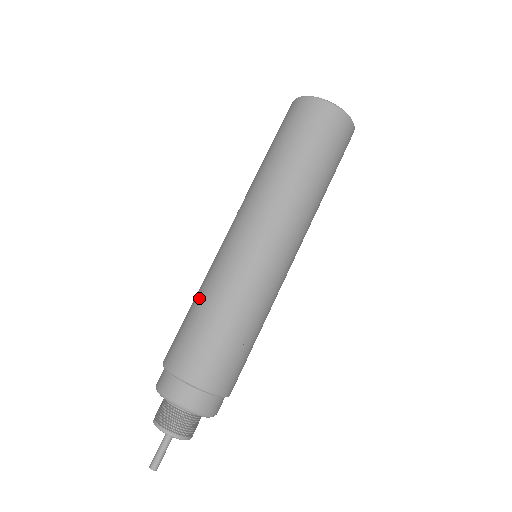
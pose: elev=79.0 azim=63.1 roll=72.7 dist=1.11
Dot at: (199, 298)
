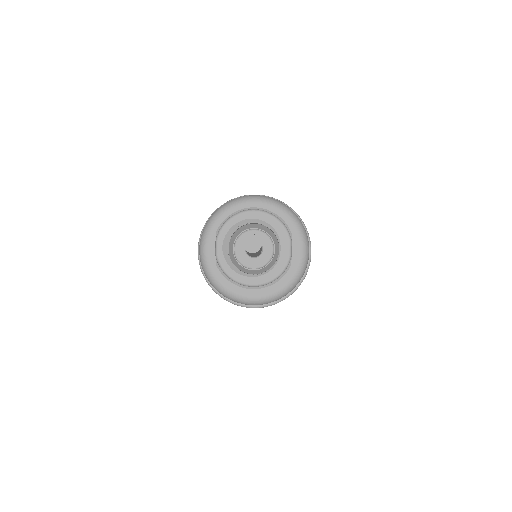
Dot at: occluded
